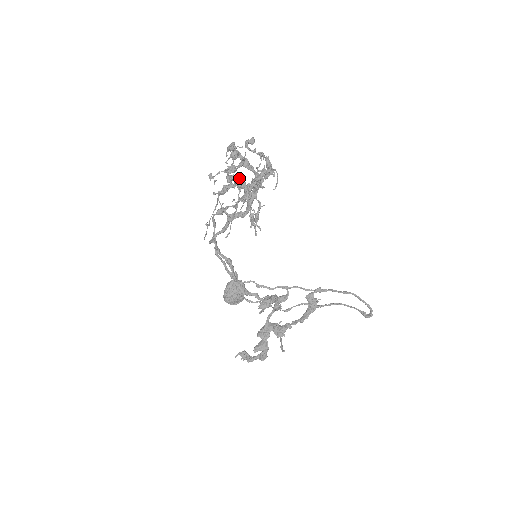
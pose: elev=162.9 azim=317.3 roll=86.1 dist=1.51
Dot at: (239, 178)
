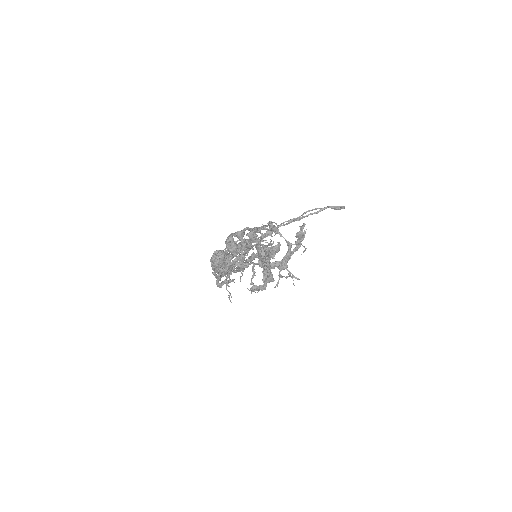
Dot at: (239, 248)
